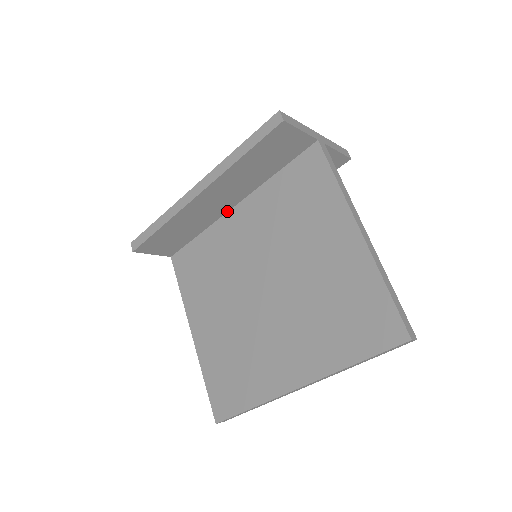
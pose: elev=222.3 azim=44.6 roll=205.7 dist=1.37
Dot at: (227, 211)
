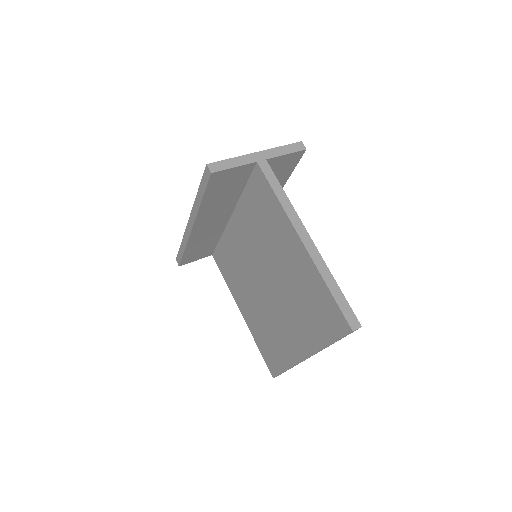
Dot at: (228, 221)
